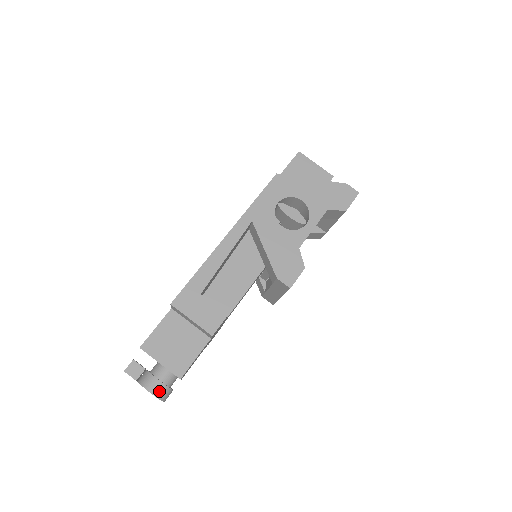
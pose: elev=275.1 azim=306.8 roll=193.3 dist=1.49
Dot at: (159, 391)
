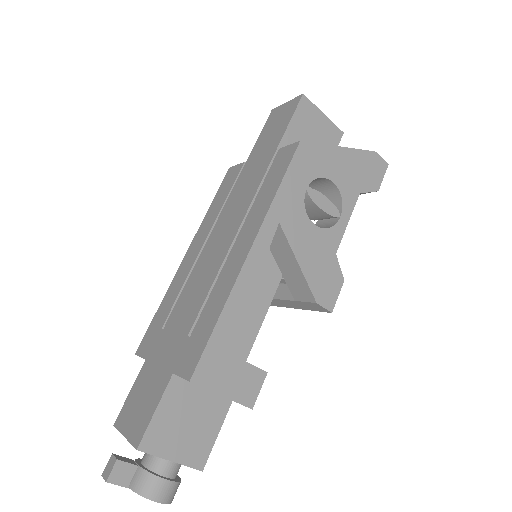
Dot at: (170, 494)
